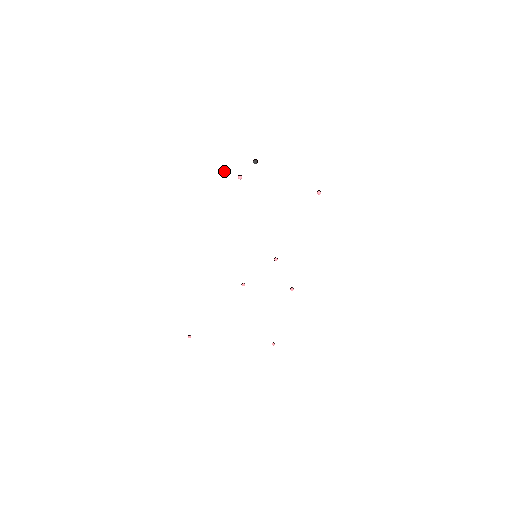
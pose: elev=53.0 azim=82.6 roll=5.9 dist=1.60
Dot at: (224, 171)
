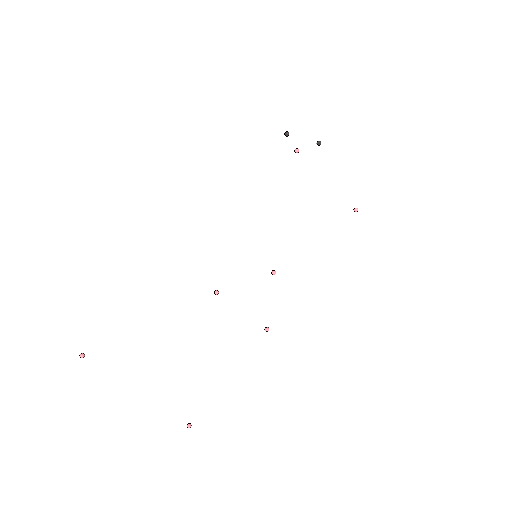
Dot at: (288, 134)
